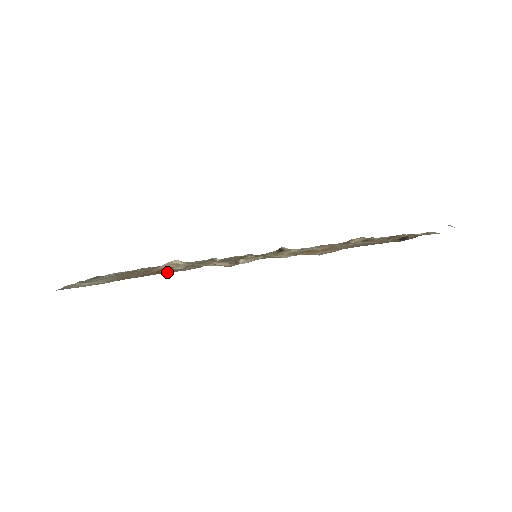
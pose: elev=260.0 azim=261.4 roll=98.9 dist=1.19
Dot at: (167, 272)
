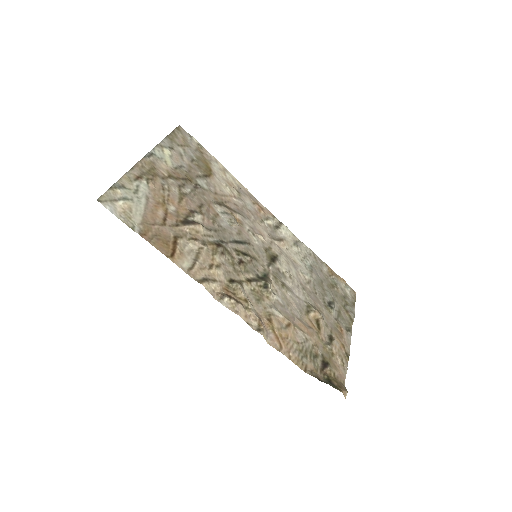
Dot at: (178, 260)
